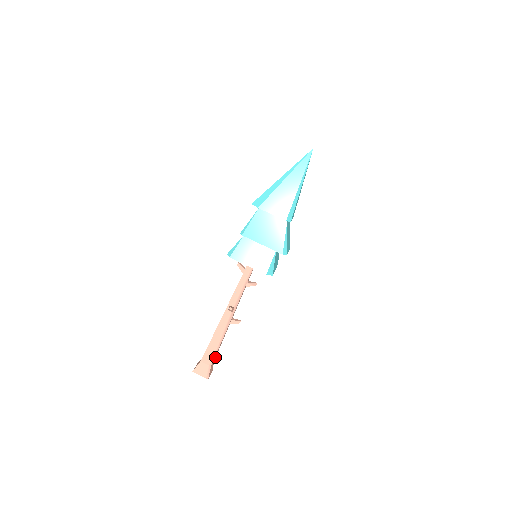
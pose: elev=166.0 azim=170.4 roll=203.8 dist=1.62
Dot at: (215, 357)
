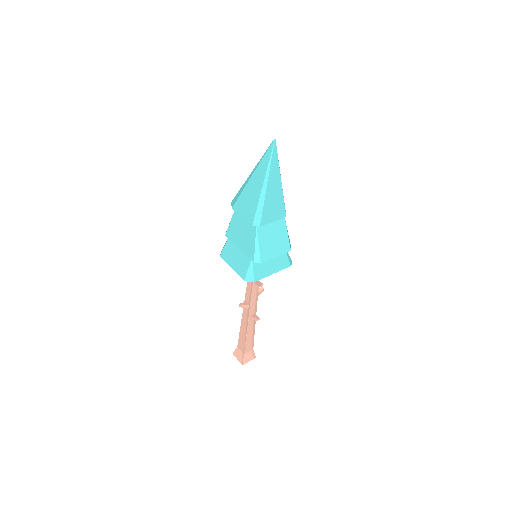
Dot at: (253, 346)
